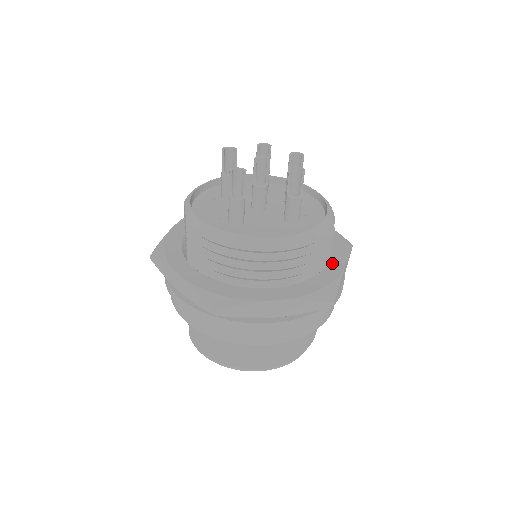
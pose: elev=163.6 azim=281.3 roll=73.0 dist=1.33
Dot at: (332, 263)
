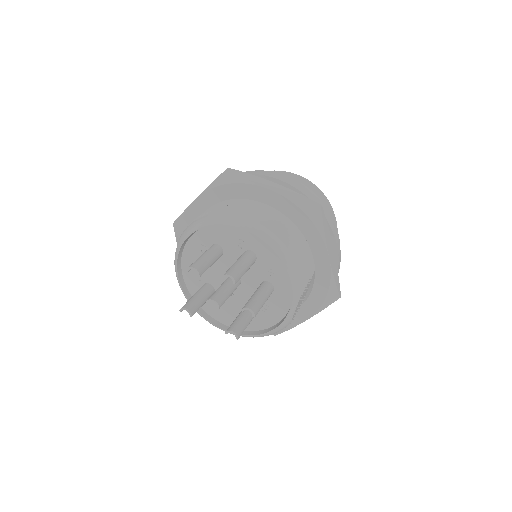
Dot at: occluded
